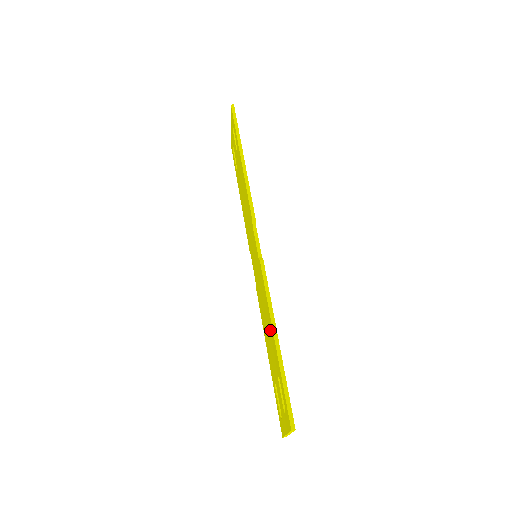
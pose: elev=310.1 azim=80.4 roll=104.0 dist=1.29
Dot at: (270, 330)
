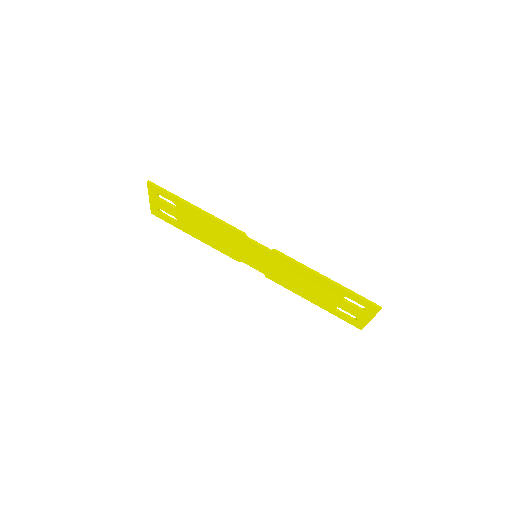
Dot at: (315, 281)
